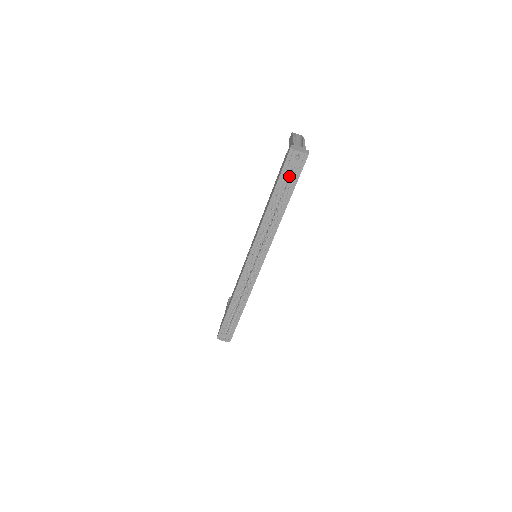
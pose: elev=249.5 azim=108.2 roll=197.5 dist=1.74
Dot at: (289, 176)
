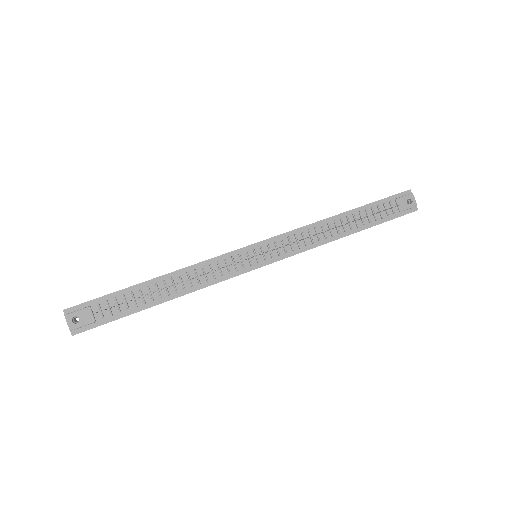
Dot at: occluded
